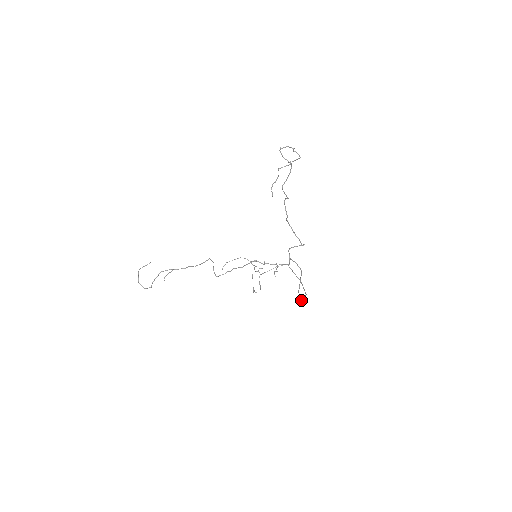
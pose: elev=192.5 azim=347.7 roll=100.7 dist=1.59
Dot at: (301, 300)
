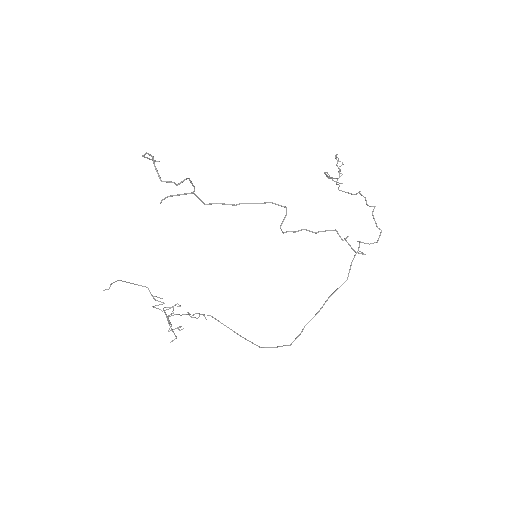
Dot at: occluded
